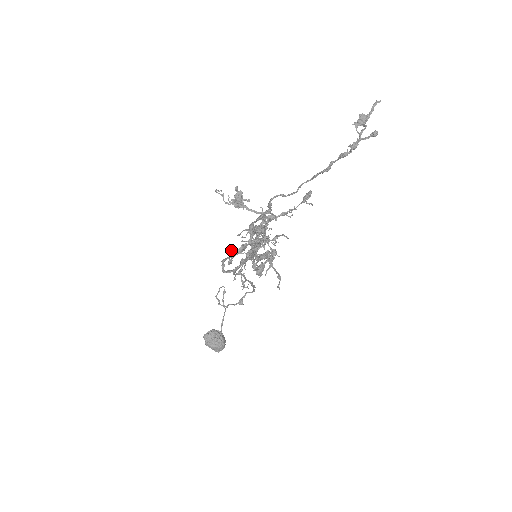
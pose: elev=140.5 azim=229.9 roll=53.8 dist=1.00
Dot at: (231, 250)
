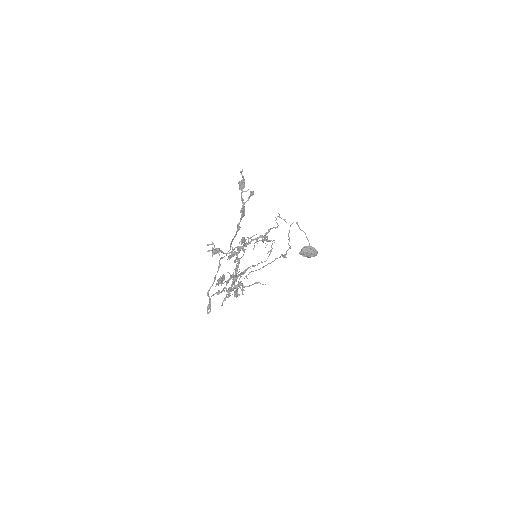
Dot at: occluded
